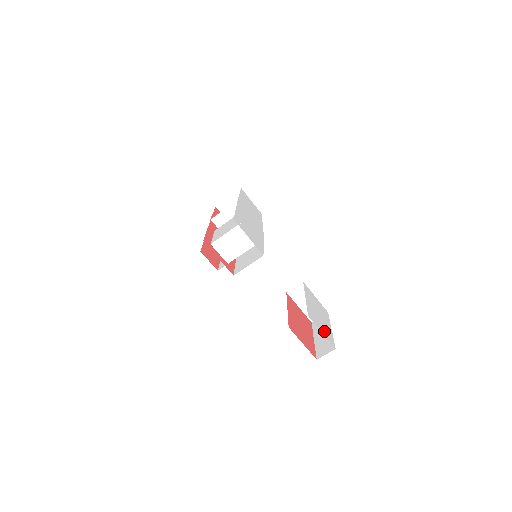
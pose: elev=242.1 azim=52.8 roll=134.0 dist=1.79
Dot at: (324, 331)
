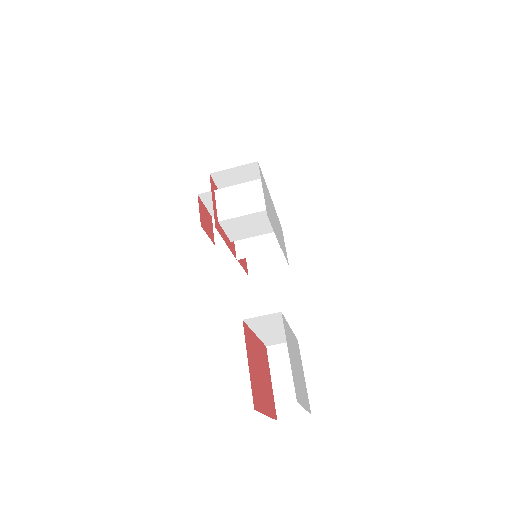
Dot at: (293, 368)
